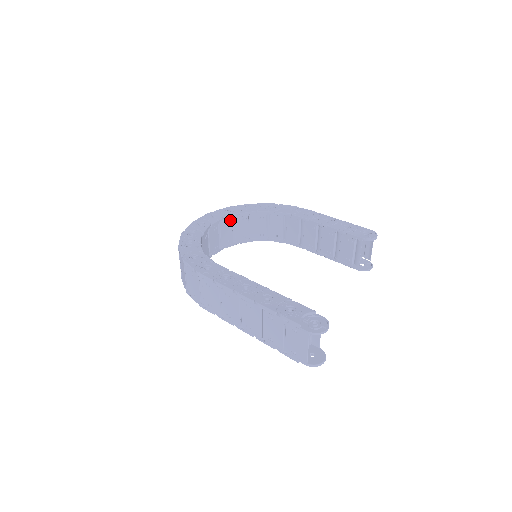
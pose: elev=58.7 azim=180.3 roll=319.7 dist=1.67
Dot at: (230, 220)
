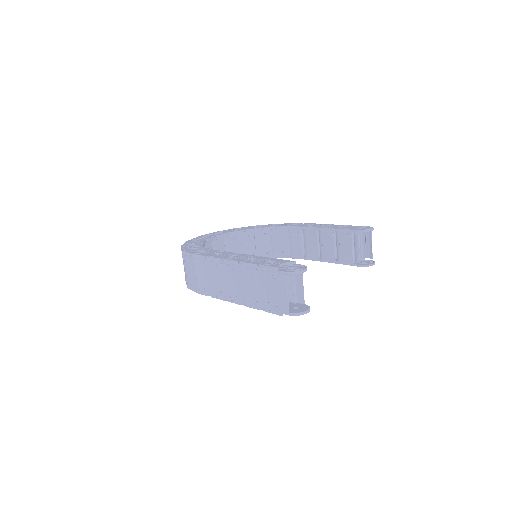
Dot at: (236, 236)
